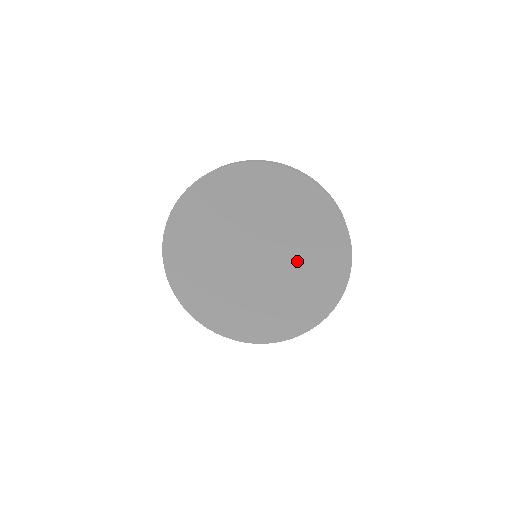
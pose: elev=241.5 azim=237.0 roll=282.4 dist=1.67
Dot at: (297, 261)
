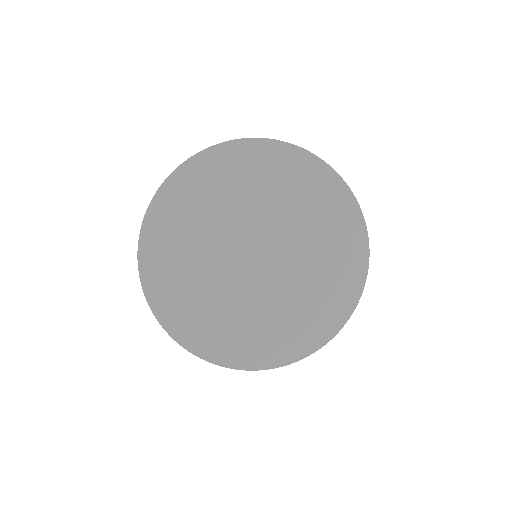
Dot at: (306, 244)
